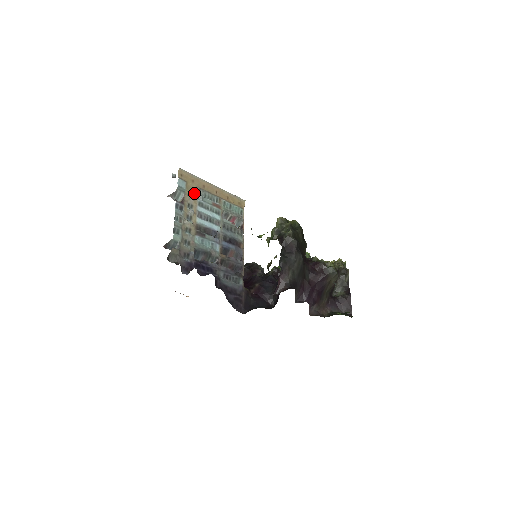
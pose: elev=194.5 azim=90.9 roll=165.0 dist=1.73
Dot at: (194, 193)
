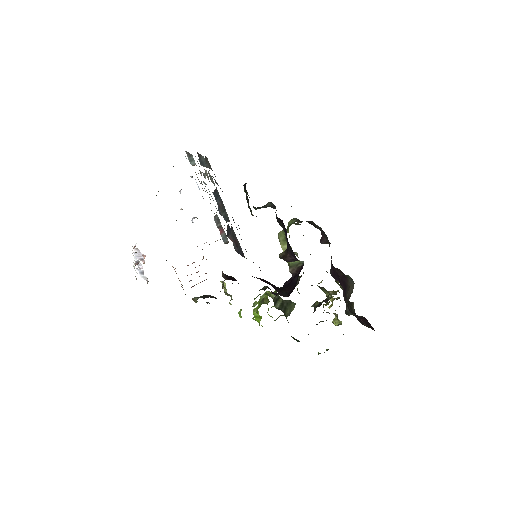
Dot at: occluded
